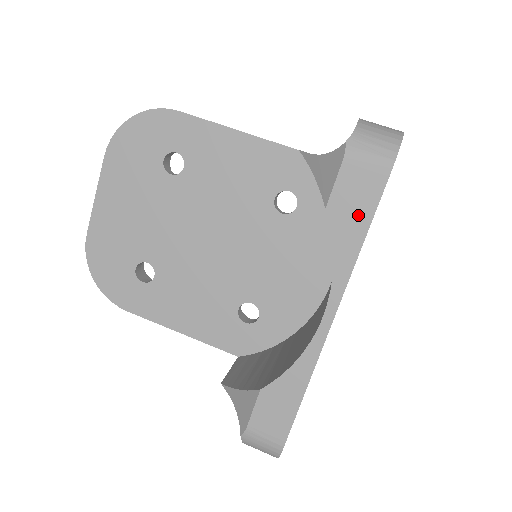
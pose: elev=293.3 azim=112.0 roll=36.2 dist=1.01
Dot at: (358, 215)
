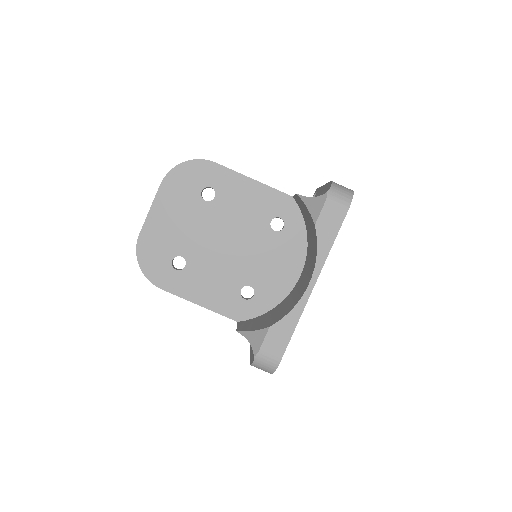
Dot at: (331, 230)
